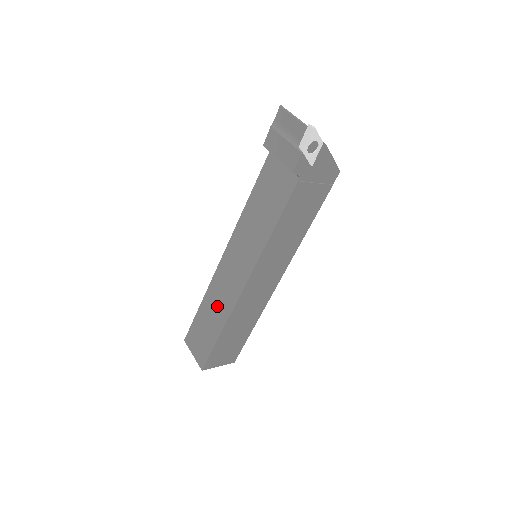
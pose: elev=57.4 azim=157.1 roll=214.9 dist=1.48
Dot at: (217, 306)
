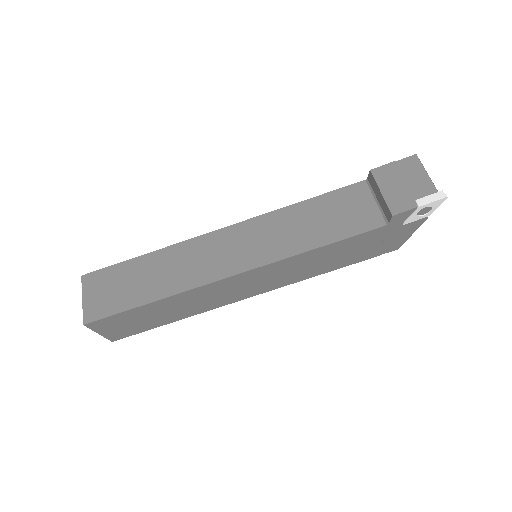
Dot at: (172, 271)
